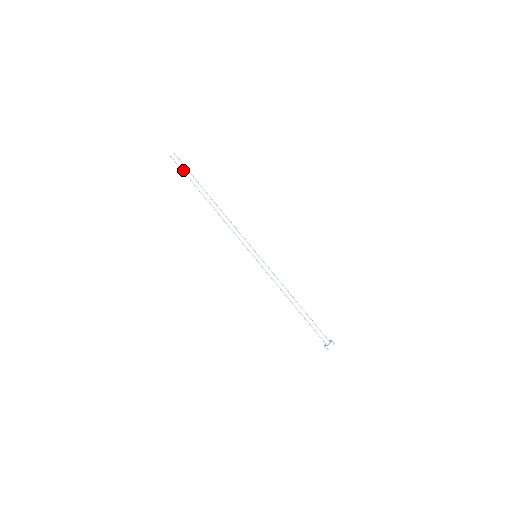
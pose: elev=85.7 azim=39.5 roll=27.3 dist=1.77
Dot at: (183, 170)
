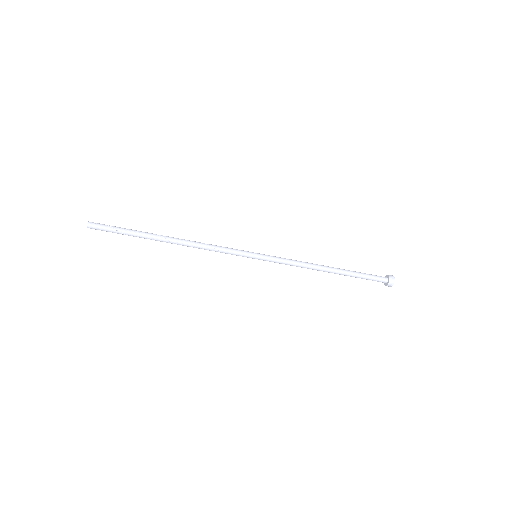
Dot at: (113, 231)
